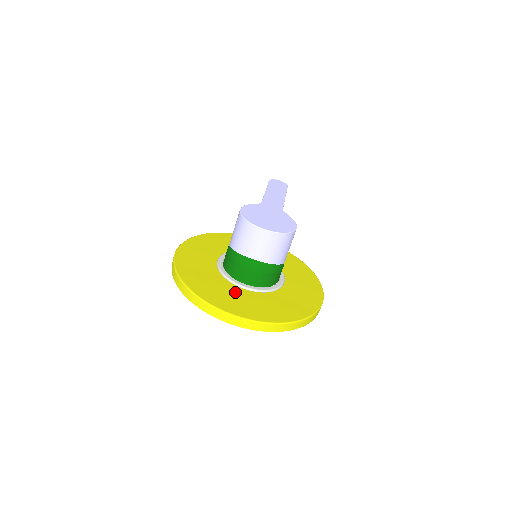
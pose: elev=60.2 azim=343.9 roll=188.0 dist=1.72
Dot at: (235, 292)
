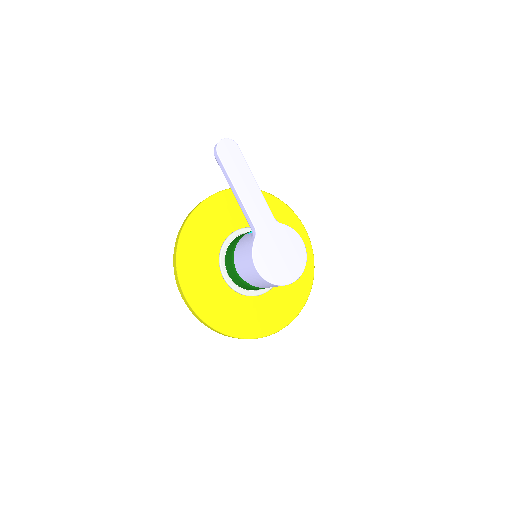
Dot at: (264, 304)
